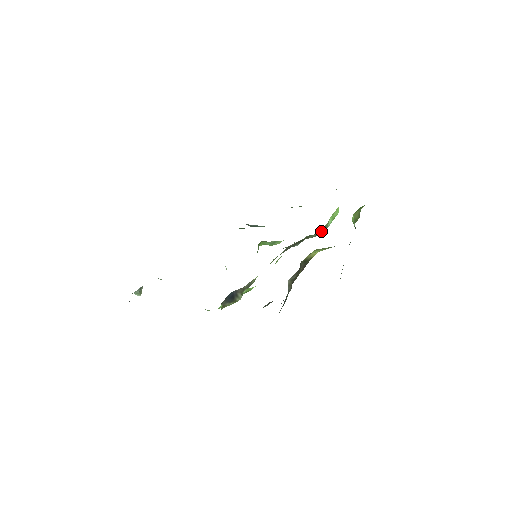
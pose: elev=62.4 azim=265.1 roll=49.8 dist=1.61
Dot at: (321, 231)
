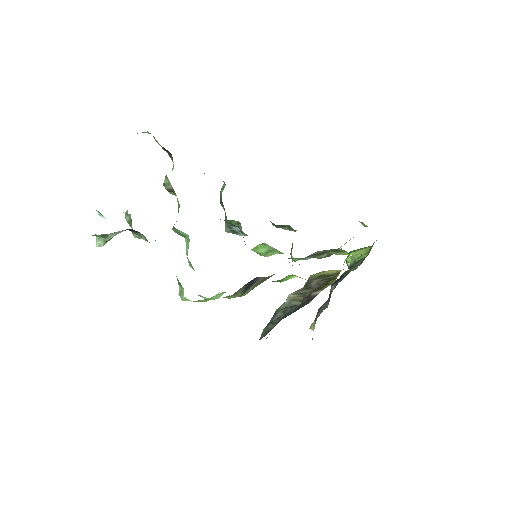
Dot at: (329, 255)
